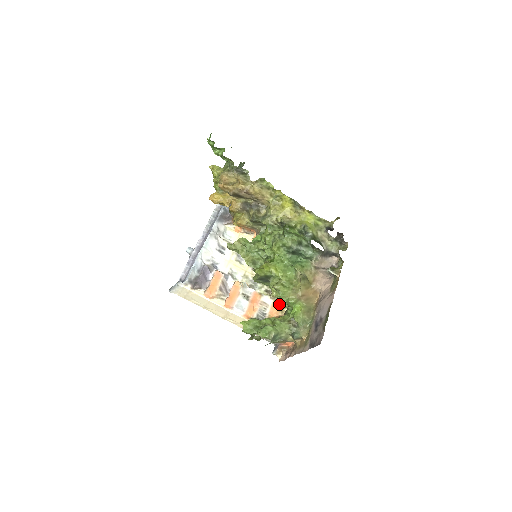
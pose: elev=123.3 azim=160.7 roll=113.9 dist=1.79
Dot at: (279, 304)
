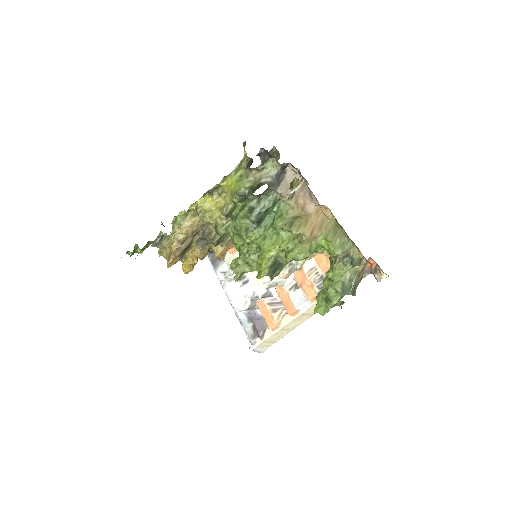
Dot at: (320, 254)
